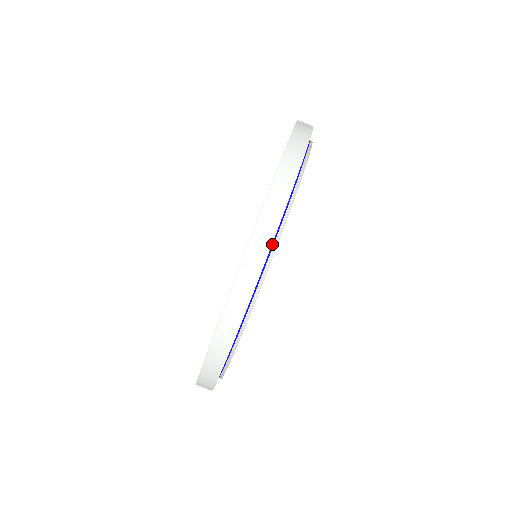
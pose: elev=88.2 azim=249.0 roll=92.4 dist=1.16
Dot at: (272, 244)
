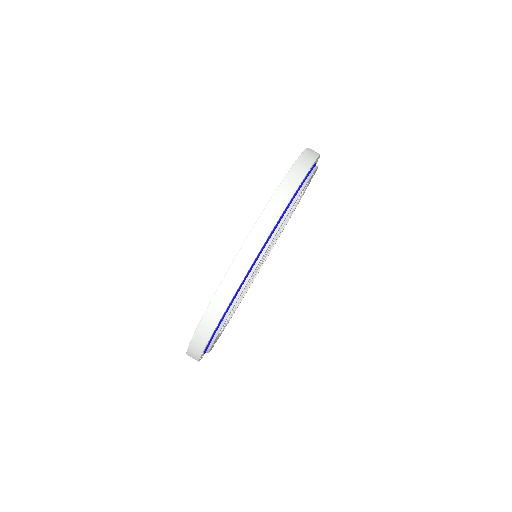
Dot at: (259, 255)
